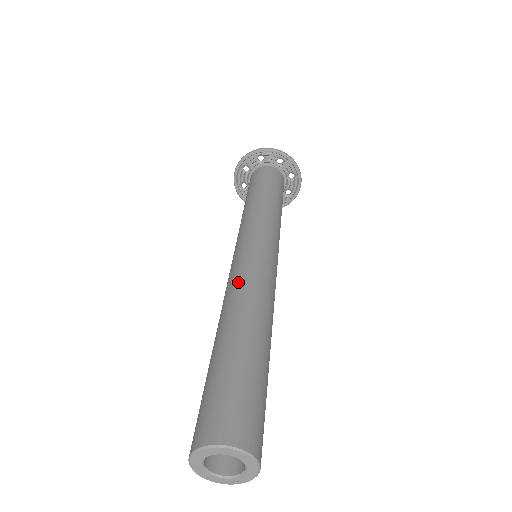
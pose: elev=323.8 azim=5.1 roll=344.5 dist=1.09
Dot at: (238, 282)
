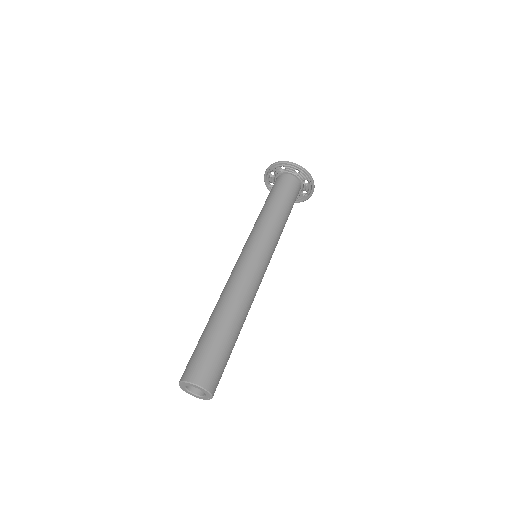
Dot at: (225, 285)
